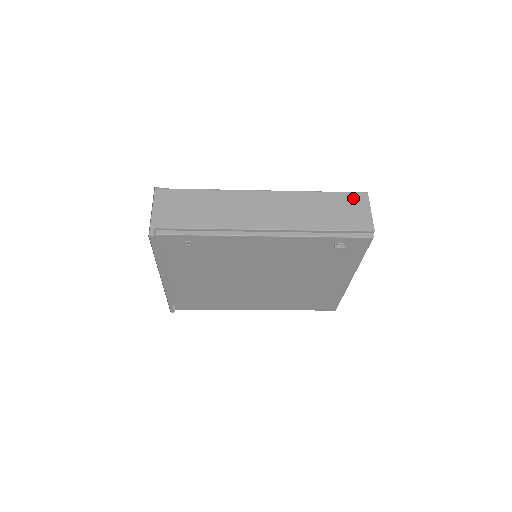
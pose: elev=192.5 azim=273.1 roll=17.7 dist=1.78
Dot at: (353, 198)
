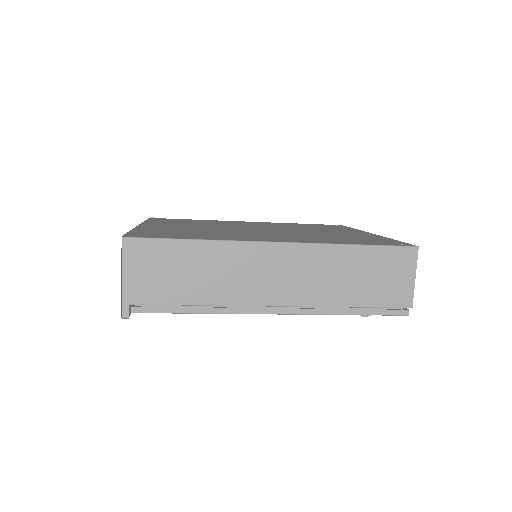
Dot at: (397, 257)
